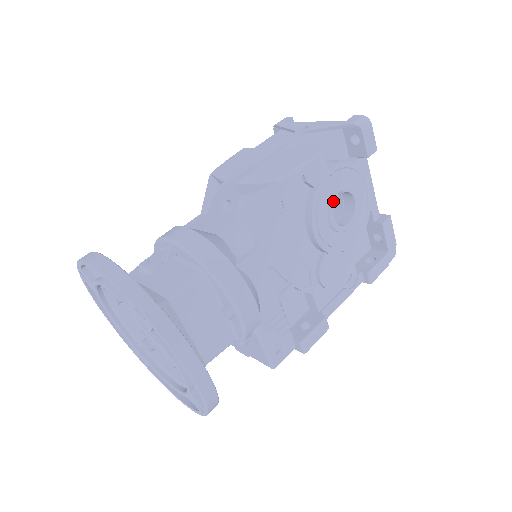
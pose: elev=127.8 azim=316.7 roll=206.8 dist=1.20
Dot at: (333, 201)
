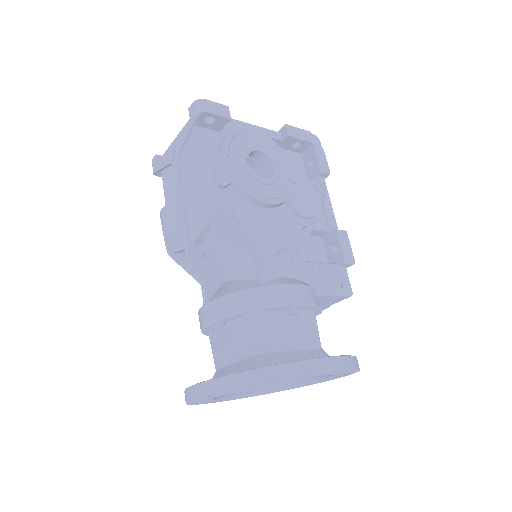
Dot at: (251, 172)
